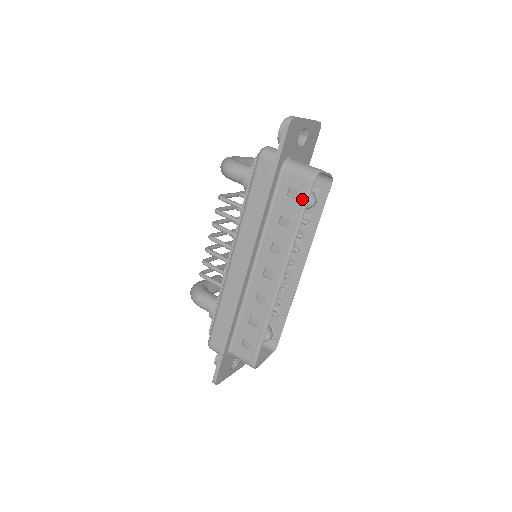
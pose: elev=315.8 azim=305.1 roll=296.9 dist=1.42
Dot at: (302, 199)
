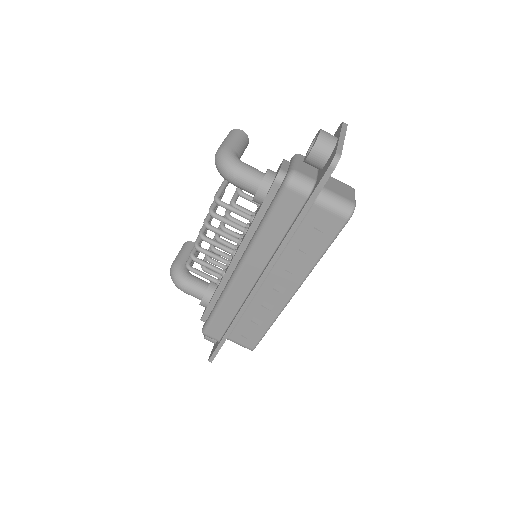
Dot at: (332, 234)
